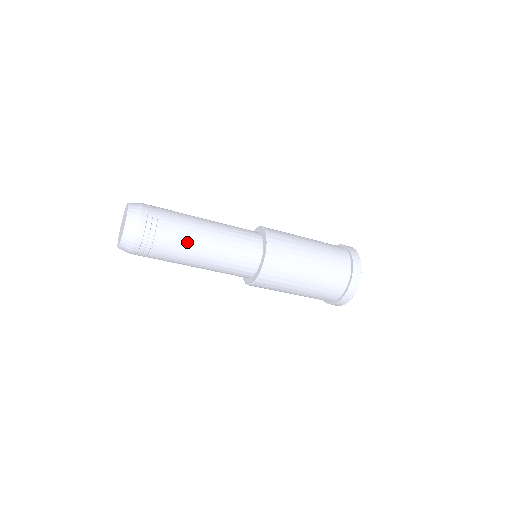
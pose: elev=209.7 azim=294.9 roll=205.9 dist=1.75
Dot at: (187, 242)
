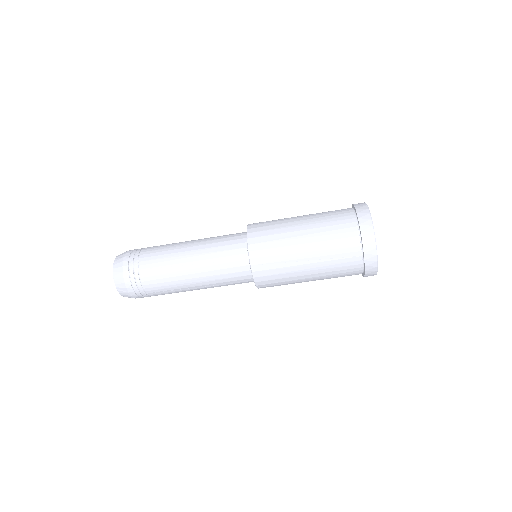
Dot at: (169, 264)
